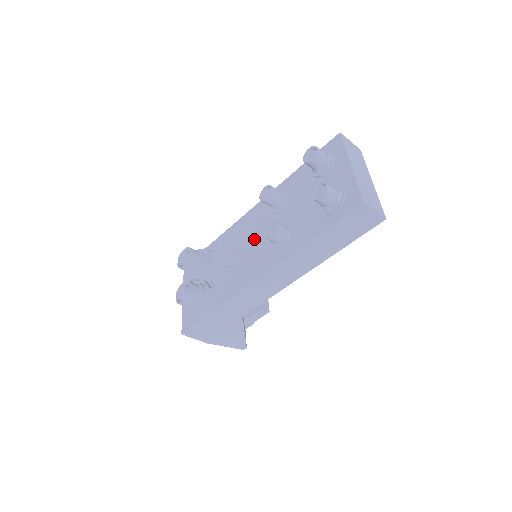
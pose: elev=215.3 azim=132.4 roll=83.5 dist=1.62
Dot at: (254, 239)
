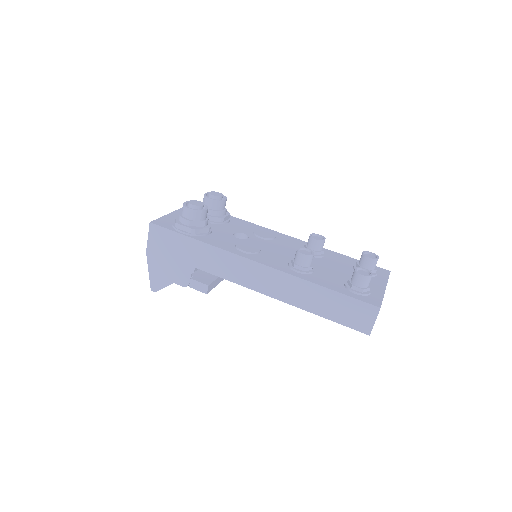
Dot at: (274, 246)
